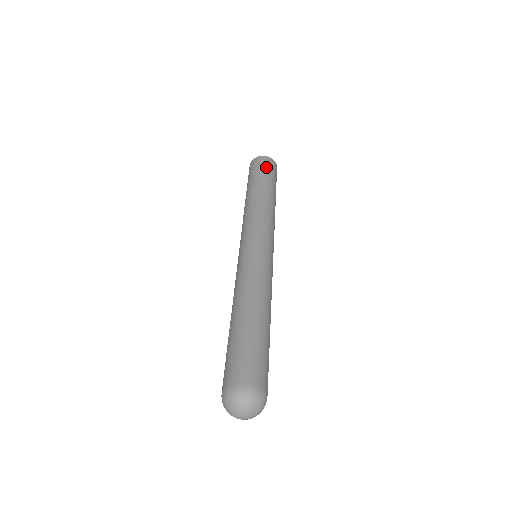
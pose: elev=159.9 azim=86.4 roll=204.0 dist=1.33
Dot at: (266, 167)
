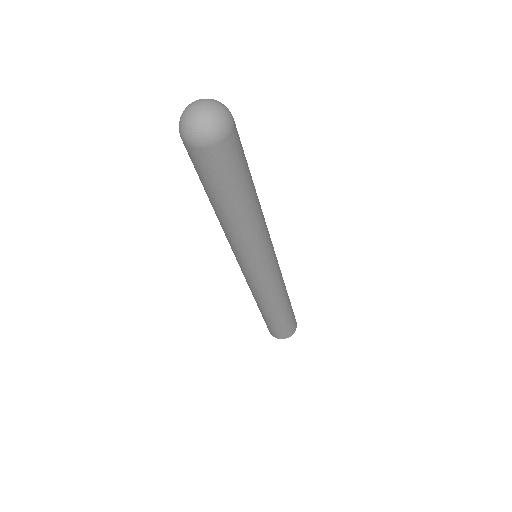
Dot at: occluded
